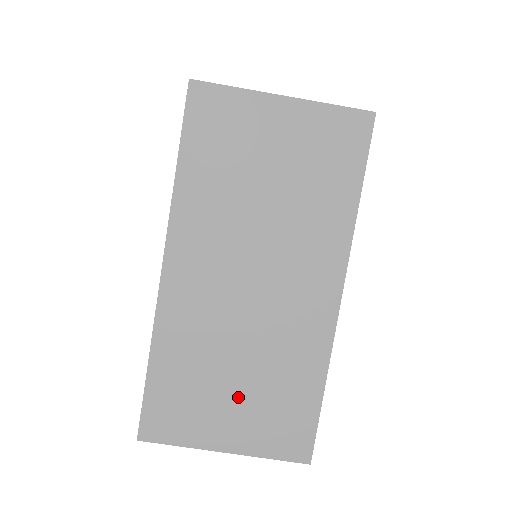
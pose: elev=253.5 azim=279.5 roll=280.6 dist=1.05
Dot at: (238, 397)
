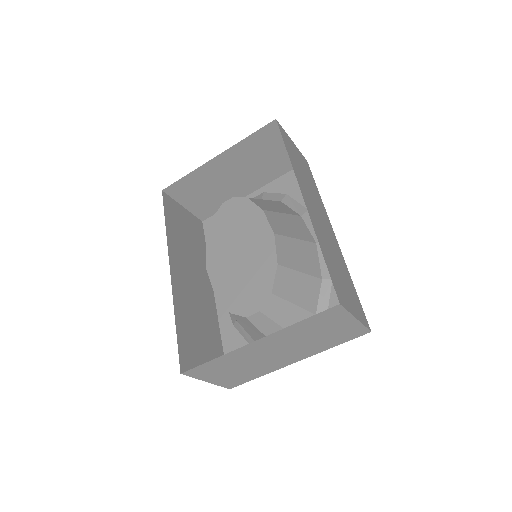
Dot at: (231, 373)
